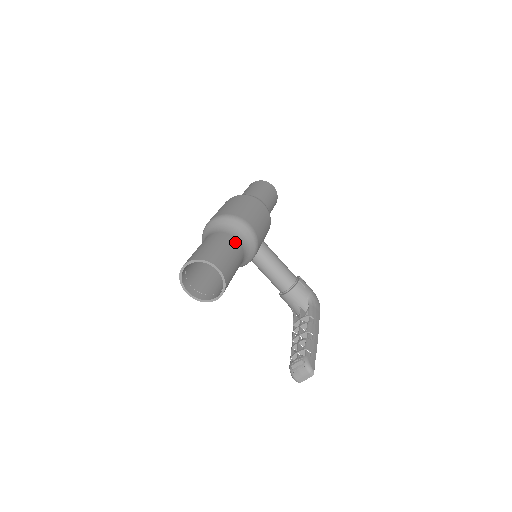
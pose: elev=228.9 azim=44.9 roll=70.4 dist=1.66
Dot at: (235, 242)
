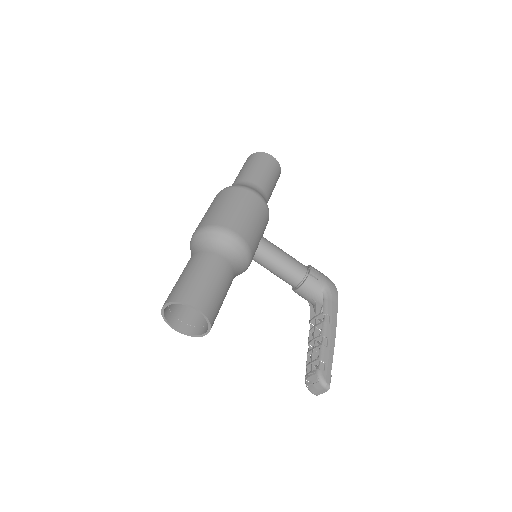
Dot at: (219, 261)
